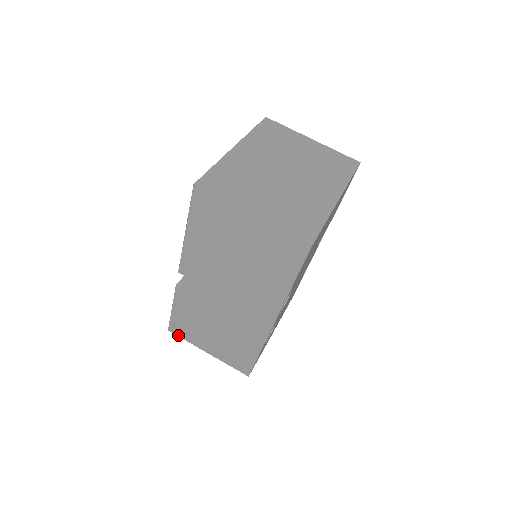
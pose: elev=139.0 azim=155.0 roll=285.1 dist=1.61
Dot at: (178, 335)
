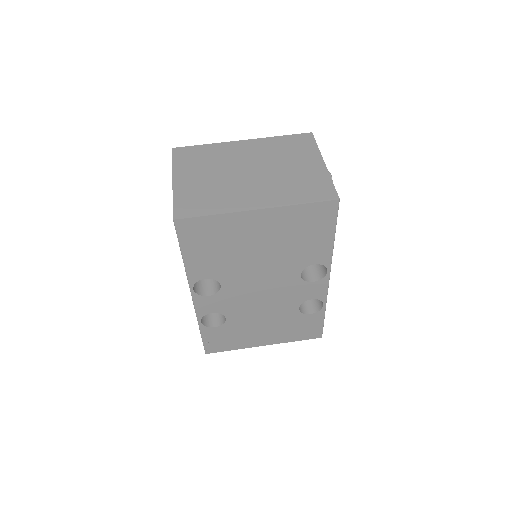
Dot at: occluded
